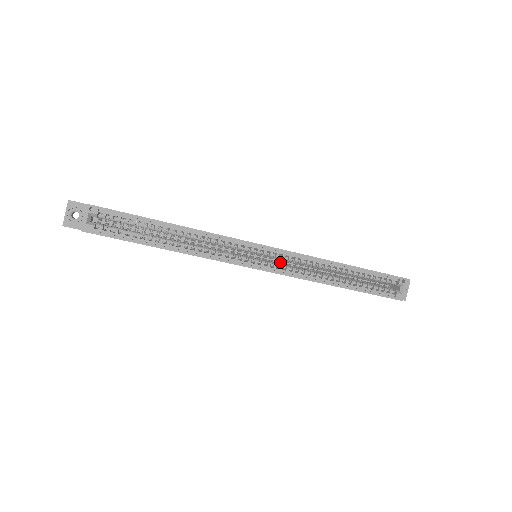
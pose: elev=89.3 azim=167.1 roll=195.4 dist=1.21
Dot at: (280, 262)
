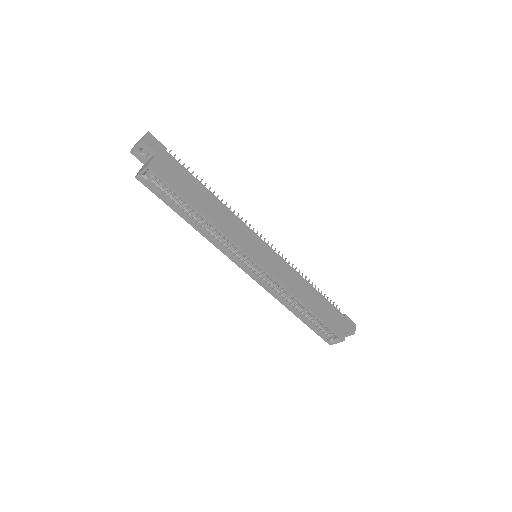
Dot at: occluded
